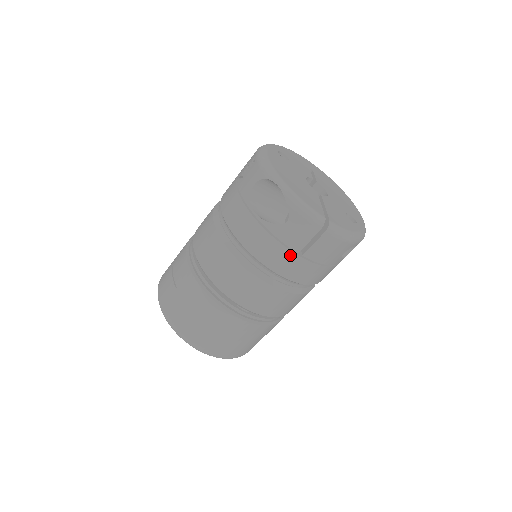
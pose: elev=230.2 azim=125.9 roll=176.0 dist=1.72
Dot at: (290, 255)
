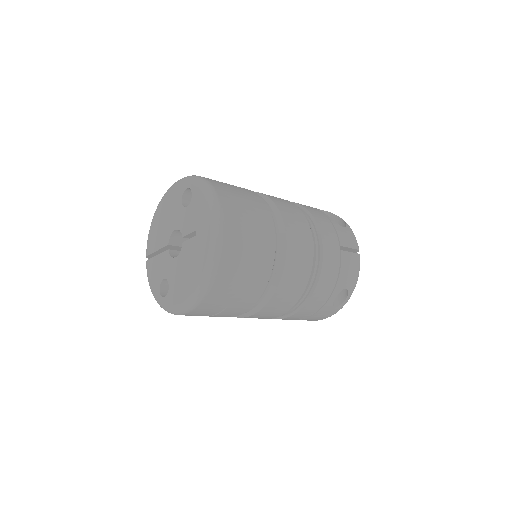
Dot at: (336, 241)
